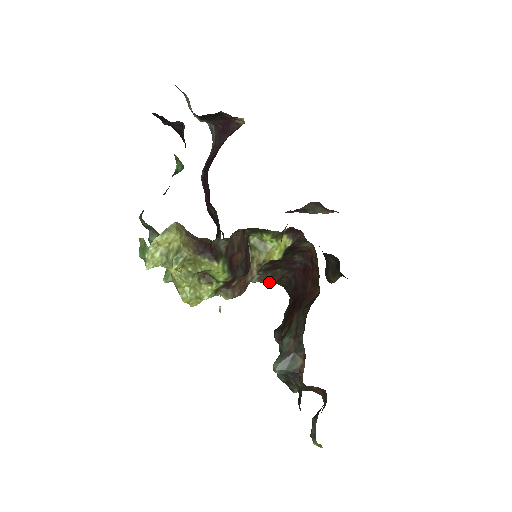
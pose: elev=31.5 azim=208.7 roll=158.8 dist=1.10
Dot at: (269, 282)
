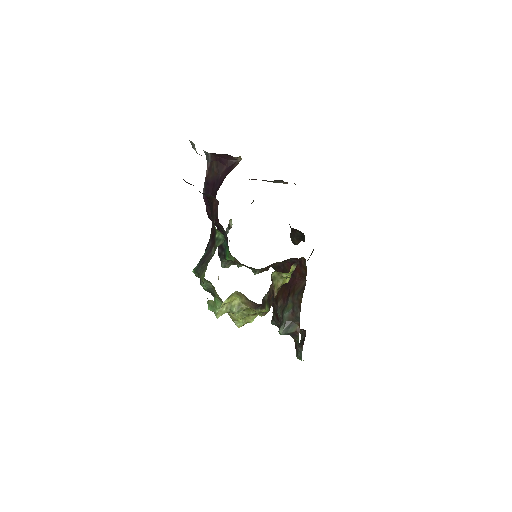
Dot at: (265, 270)
